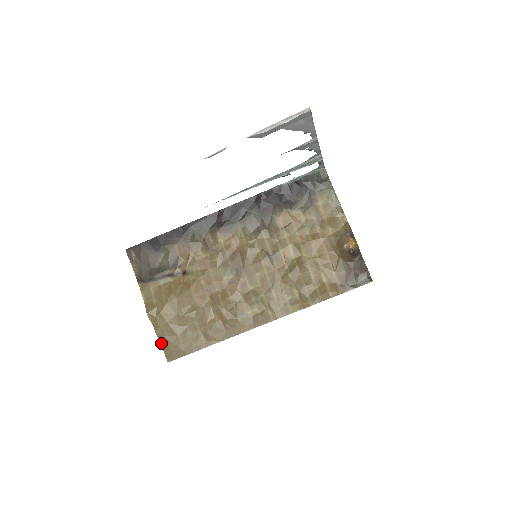
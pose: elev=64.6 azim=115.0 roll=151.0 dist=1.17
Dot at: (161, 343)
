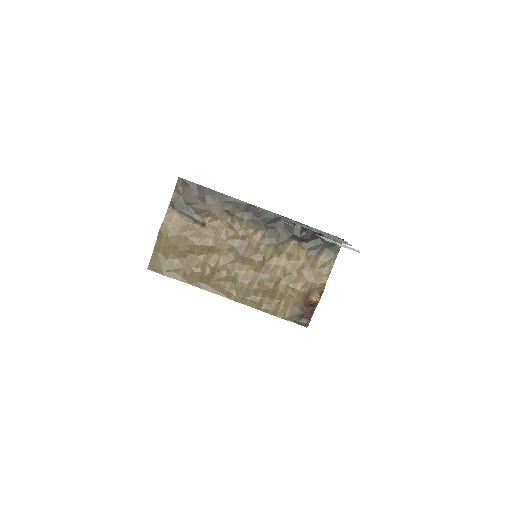
Dot at: (153, 254)
